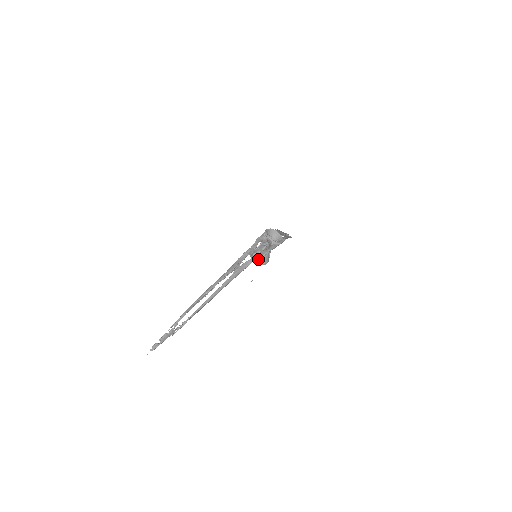
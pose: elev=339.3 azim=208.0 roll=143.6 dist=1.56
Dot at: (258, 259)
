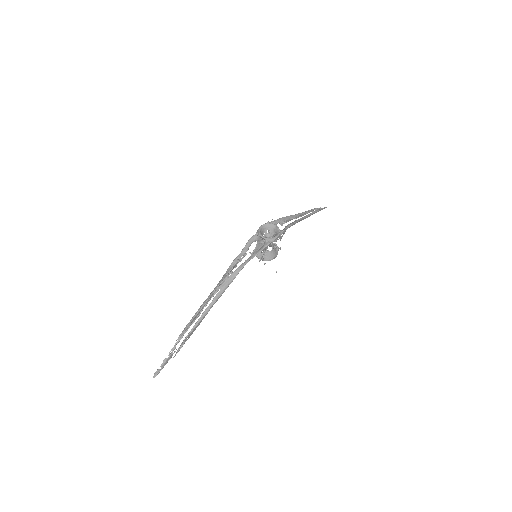
Dot at: (262, 257)
